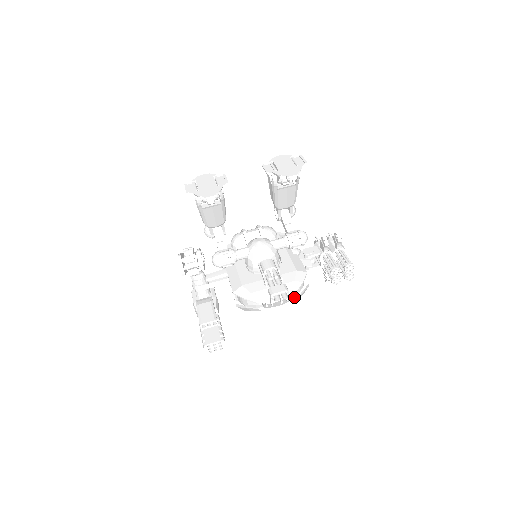
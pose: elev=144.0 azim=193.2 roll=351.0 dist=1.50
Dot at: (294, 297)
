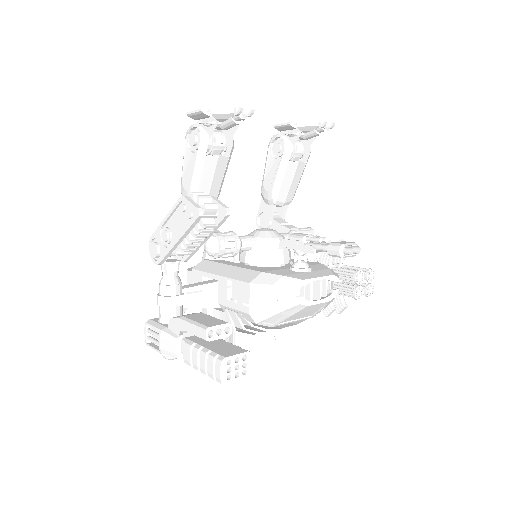
Dot at: occluded
